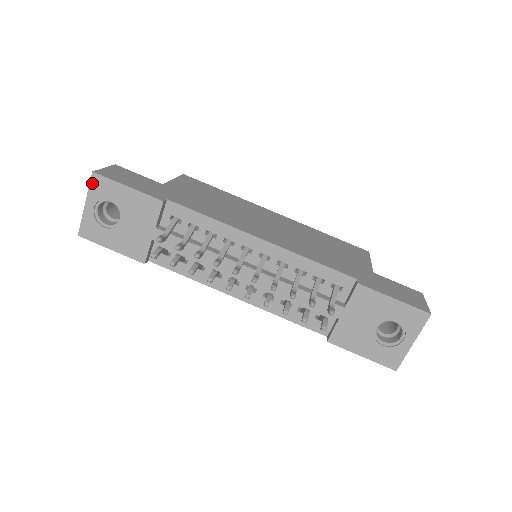
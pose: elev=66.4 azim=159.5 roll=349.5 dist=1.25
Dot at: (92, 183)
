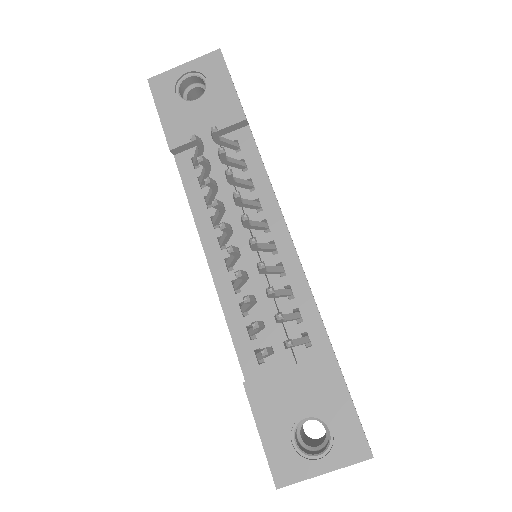
Dot at: (209, 55)
